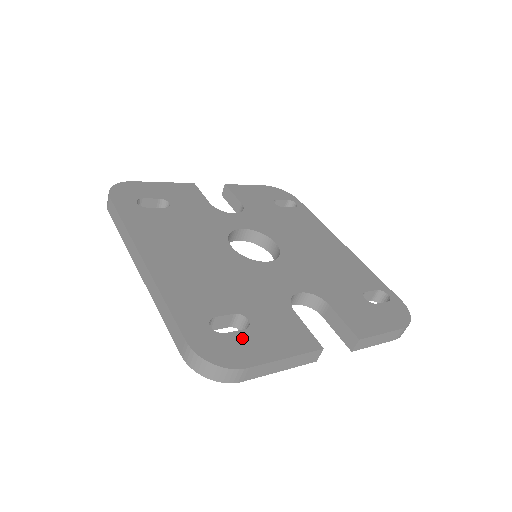
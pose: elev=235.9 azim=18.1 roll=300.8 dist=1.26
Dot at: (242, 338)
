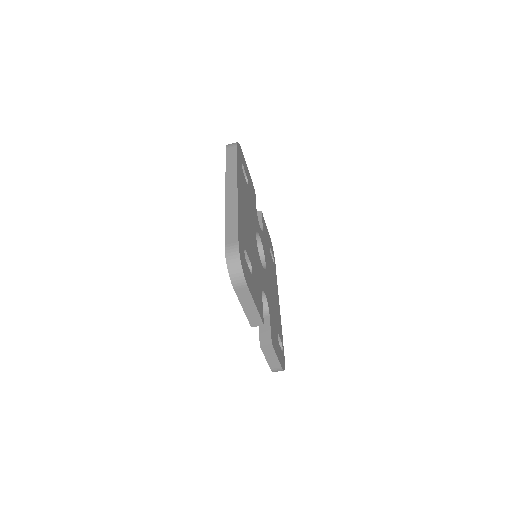
Dot at: (249, 274)
